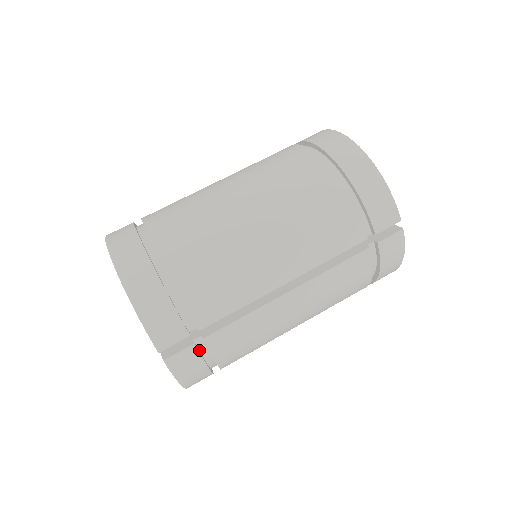
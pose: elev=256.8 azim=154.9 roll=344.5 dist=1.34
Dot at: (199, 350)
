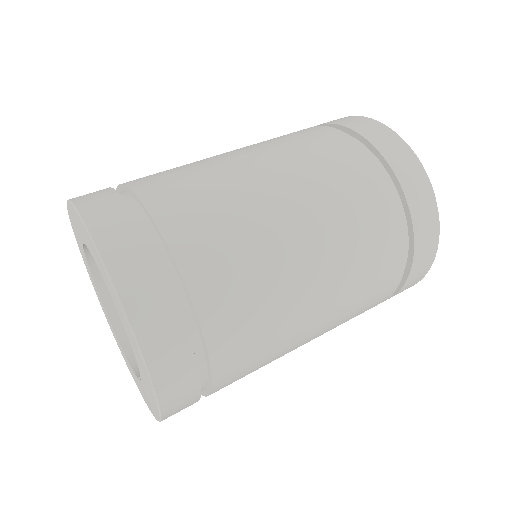
Dot at: occluded
